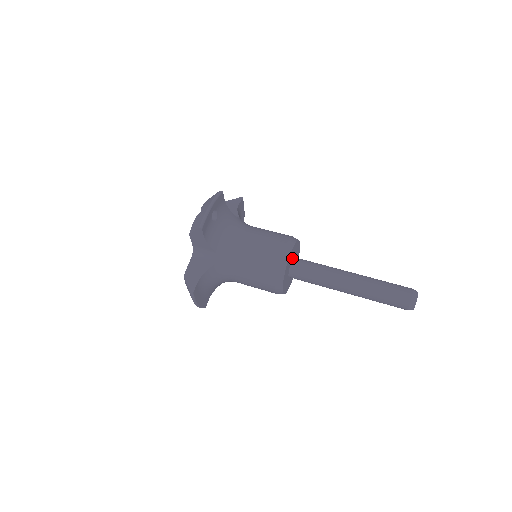
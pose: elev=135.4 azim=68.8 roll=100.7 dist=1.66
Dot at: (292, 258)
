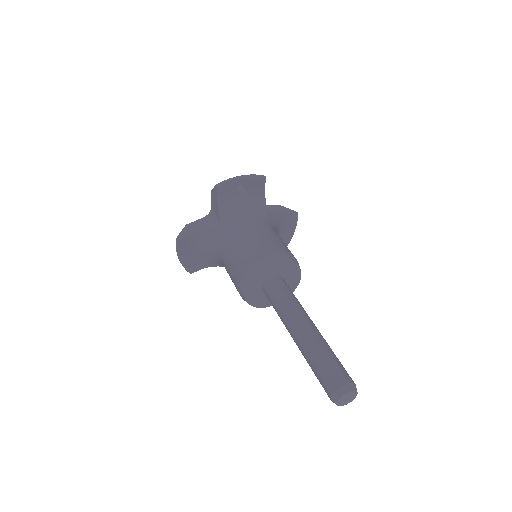
Dot at: (277, 274)
